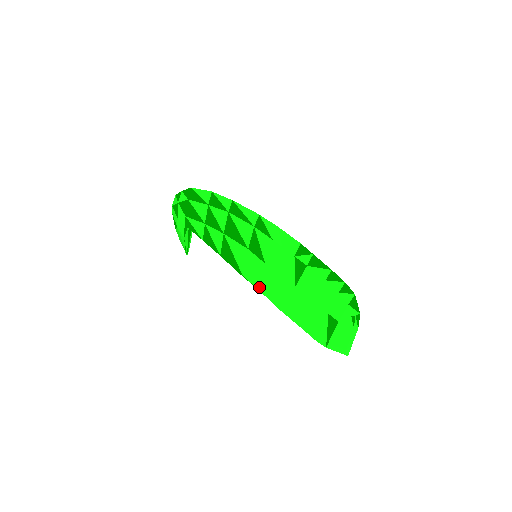
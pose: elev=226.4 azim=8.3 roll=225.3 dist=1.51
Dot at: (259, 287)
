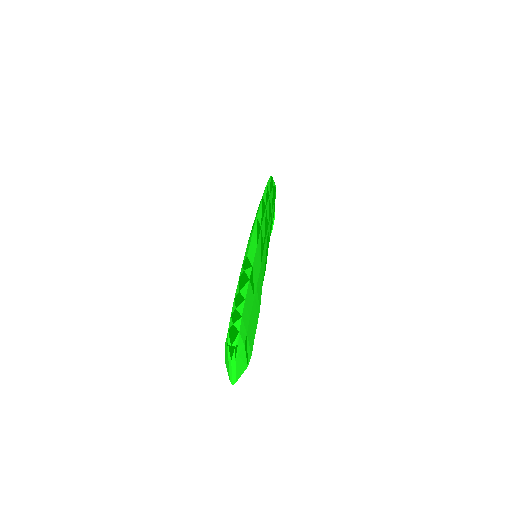
Dot at: occluded
